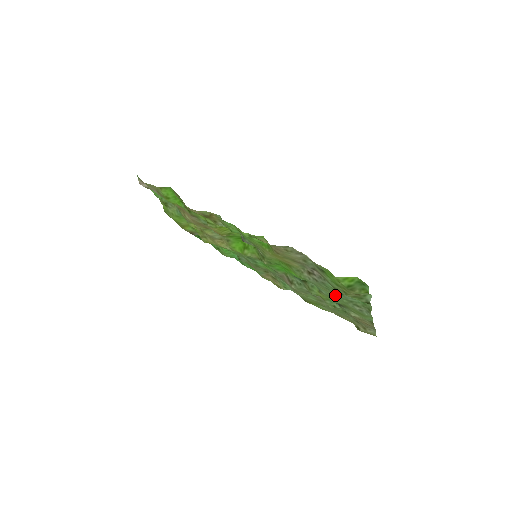
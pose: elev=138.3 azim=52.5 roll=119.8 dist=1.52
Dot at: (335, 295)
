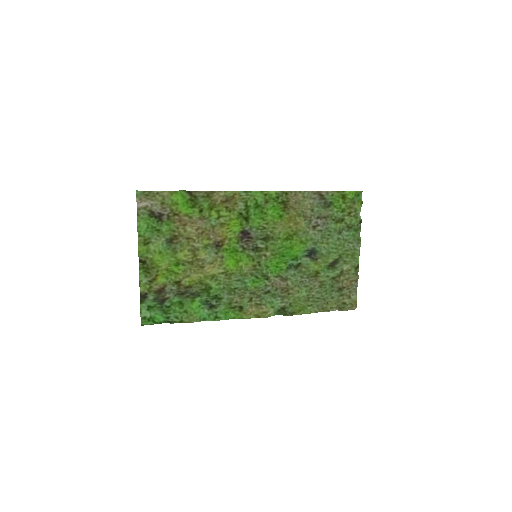
Dot at: (336, 239)
